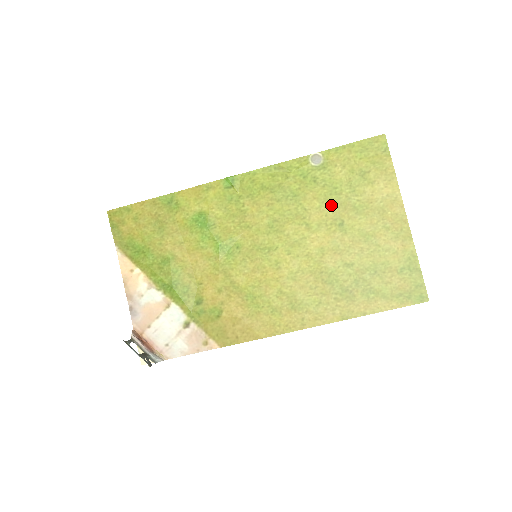
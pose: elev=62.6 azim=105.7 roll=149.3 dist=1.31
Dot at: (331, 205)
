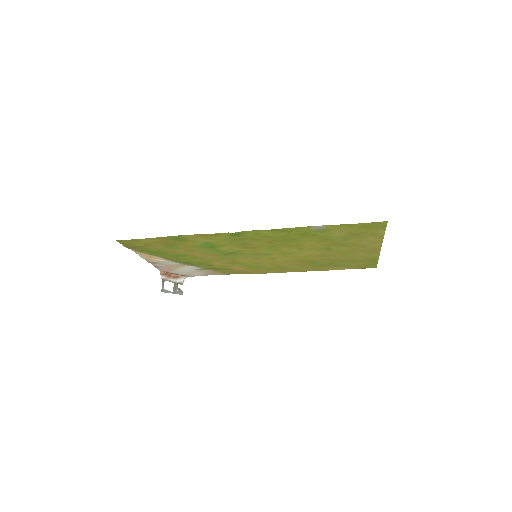
Dot at: (323, 243)
